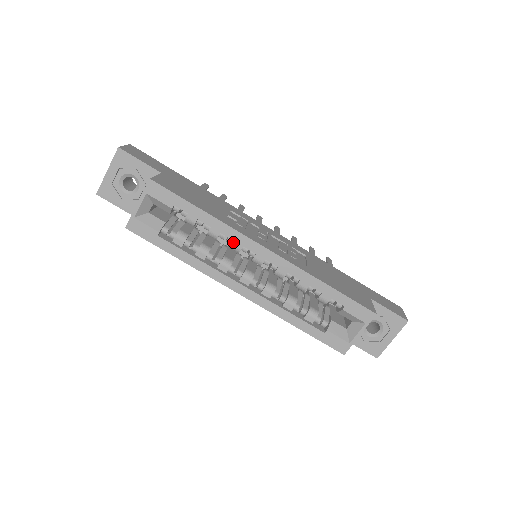
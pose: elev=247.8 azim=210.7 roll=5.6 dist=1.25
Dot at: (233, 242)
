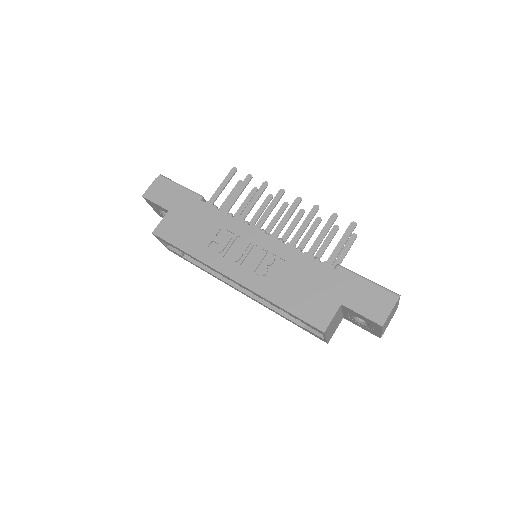
Dot at: occluded
